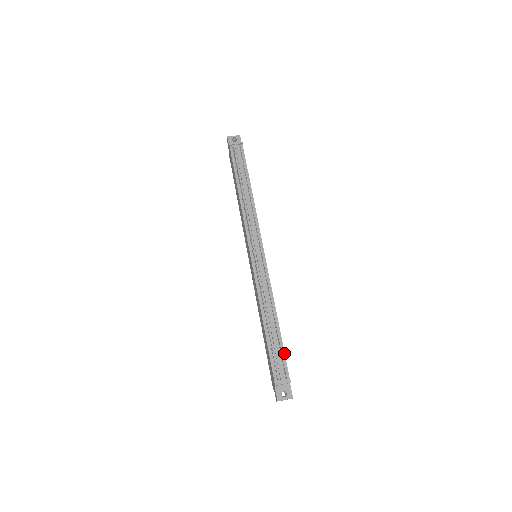
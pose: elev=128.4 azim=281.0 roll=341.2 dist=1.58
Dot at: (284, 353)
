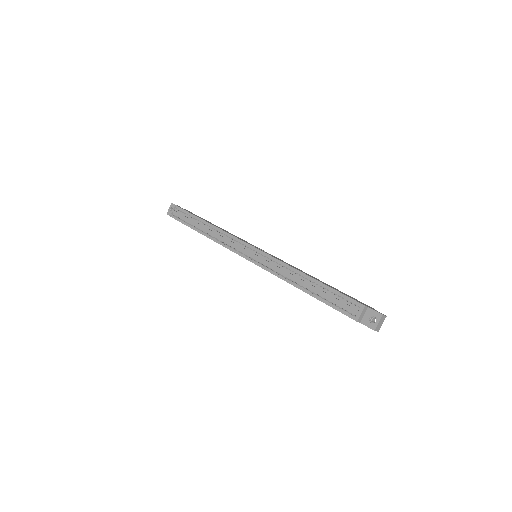
Dot at: (338, 292)
